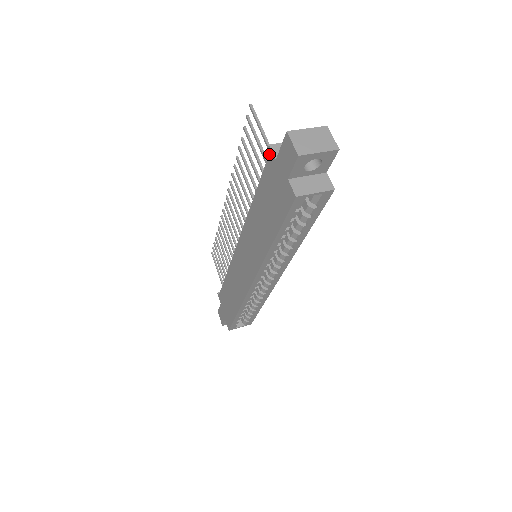
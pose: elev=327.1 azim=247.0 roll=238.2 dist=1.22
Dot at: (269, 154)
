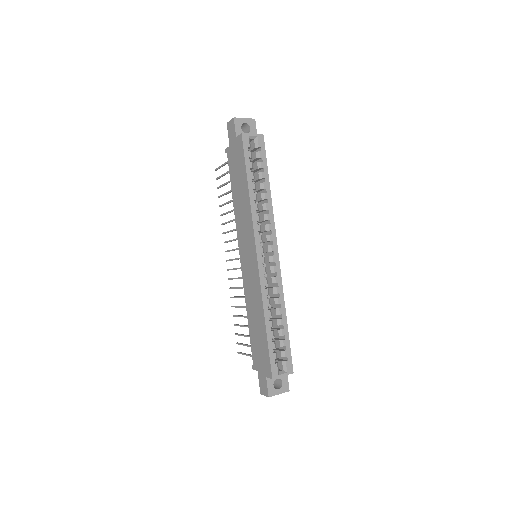
Dot at: (227, 152)
